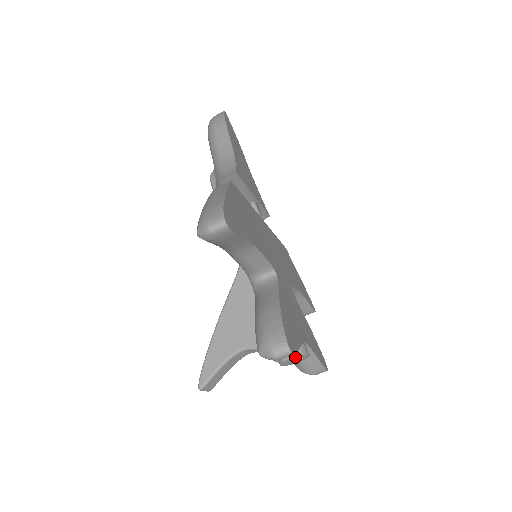
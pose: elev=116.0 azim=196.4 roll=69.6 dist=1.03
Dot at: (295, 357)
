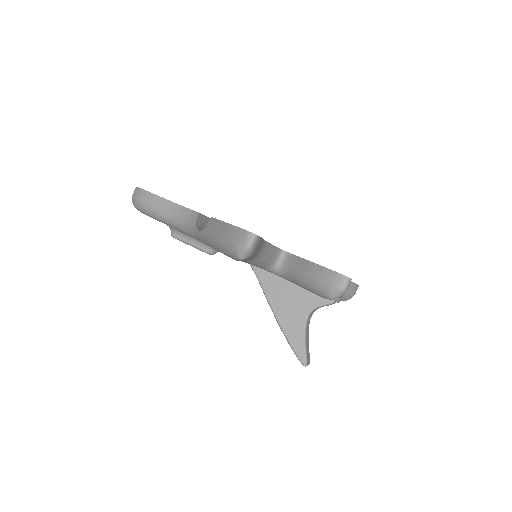
Dot at: occluded
